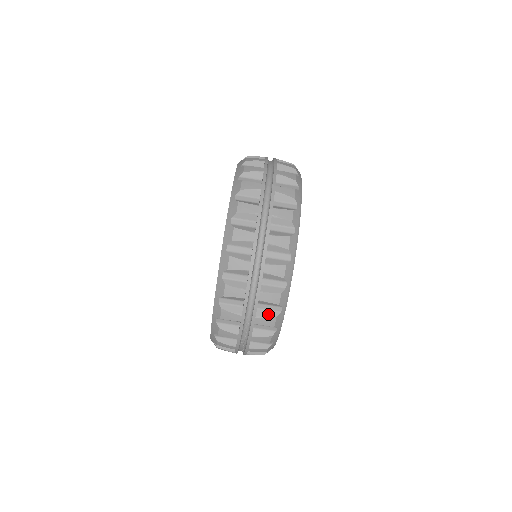
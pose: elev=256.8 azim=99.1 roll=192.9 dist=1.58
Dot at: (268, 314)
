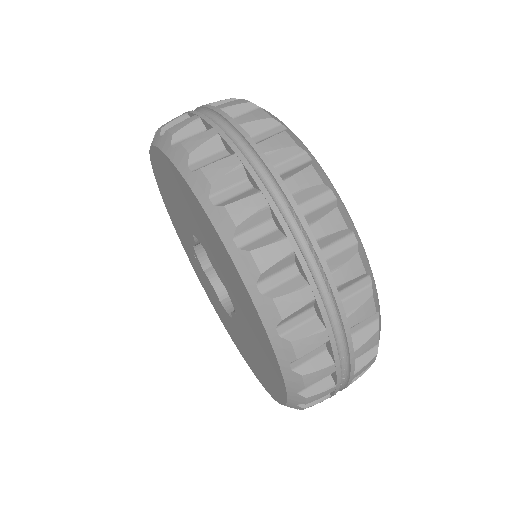
Dot at: (366, 334)
